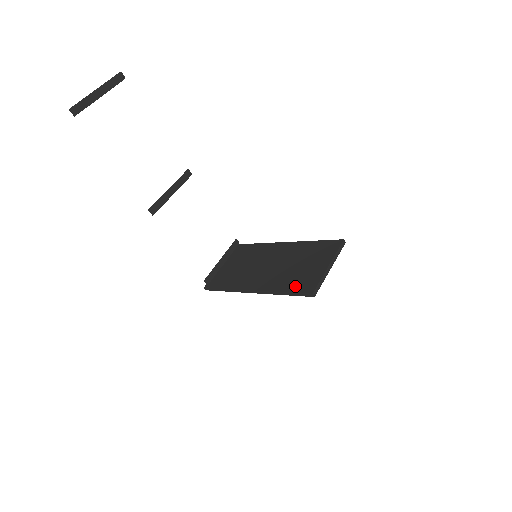
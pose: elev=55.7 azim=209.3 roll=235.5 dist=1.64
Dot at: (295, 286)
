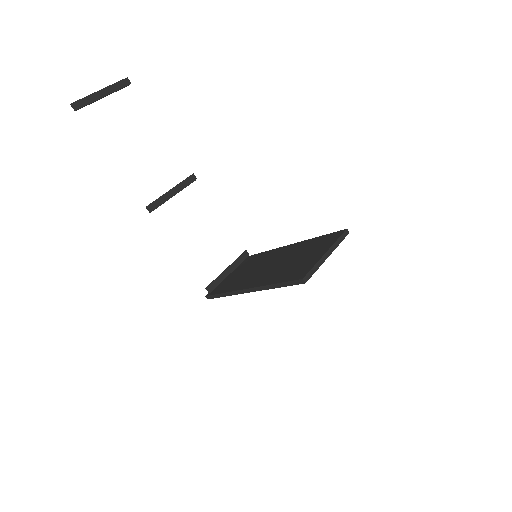
Dot at: (288, 276)
